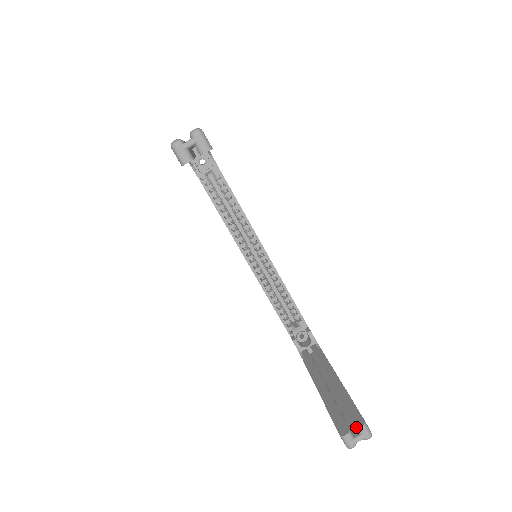
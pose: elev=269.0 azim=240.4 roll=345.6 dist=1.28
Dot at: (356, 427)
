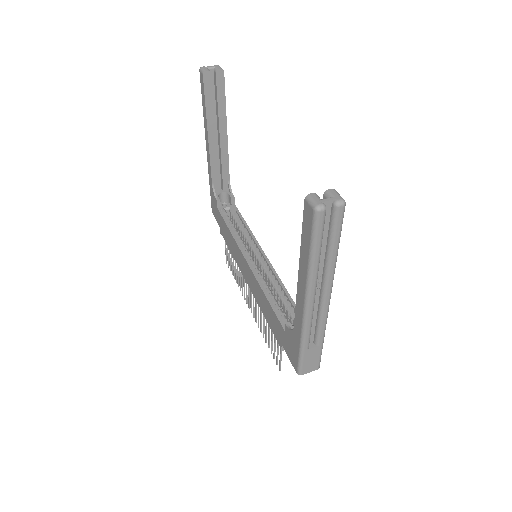
Dot at: (324, 192)
